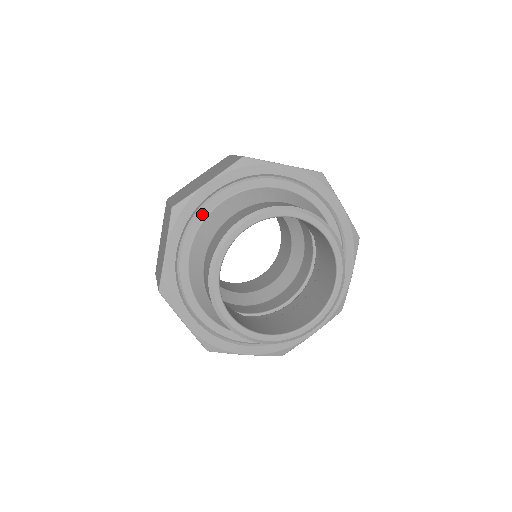
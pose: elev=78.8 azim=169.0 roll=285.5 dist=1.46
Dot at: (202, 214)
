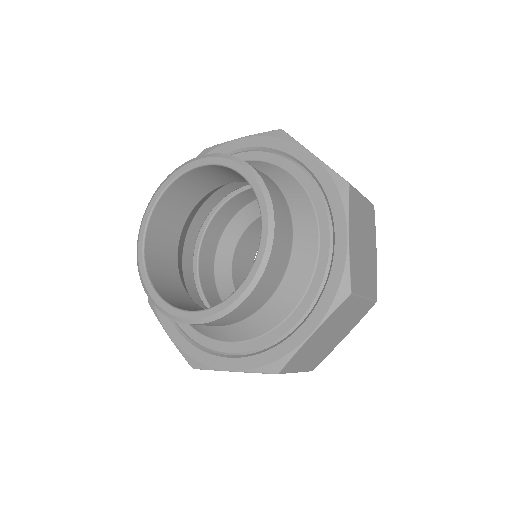
Dot at: occluded
